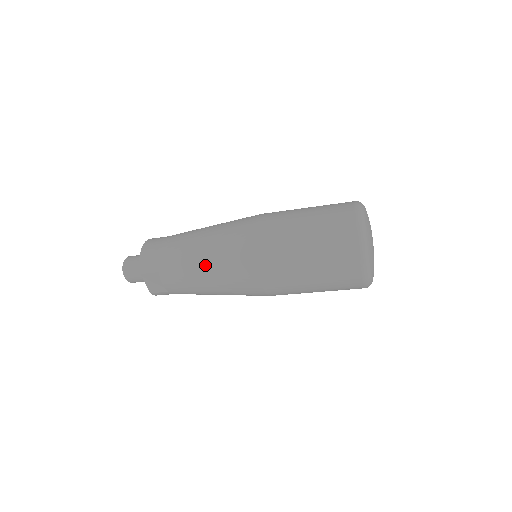
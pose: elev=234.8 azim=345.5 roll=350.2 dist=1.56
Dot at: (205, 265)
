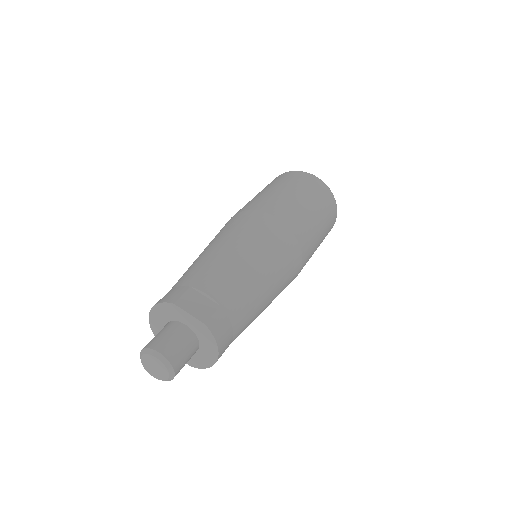
Dot at: (224, 244)
